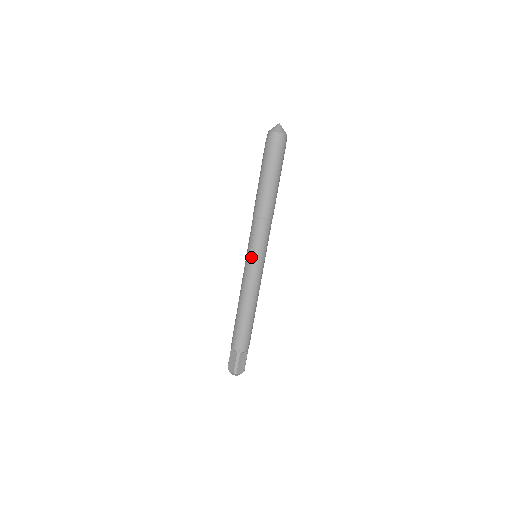
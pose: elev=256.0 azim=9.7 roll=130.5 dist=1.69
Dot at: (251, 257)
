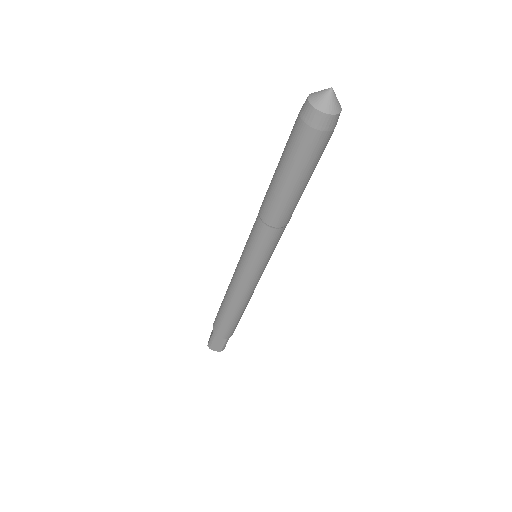
Dot at: (258, 267)
